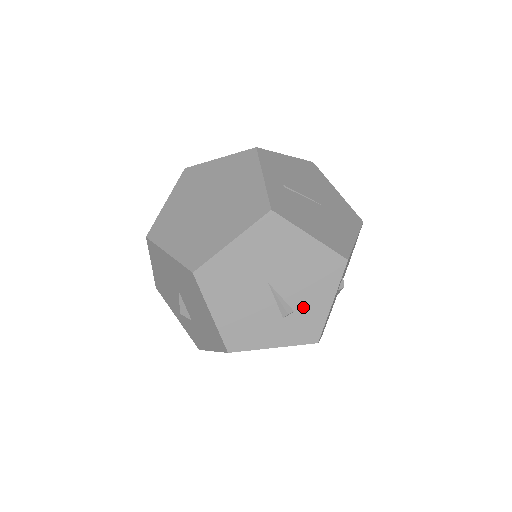
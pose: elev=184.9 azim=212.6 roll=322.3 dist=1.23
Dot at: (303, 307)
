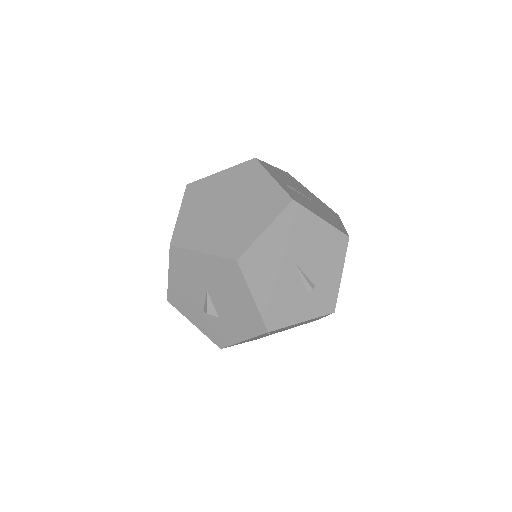
Dot at: (321, 282)
